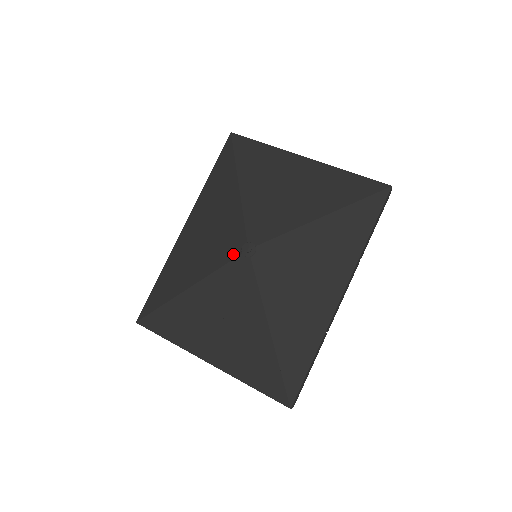
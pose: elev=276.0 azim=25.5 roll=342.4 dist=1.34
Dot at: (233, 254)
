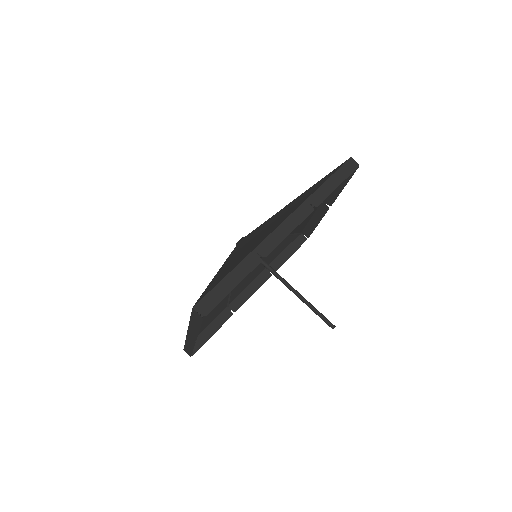
Dot at: occluded
